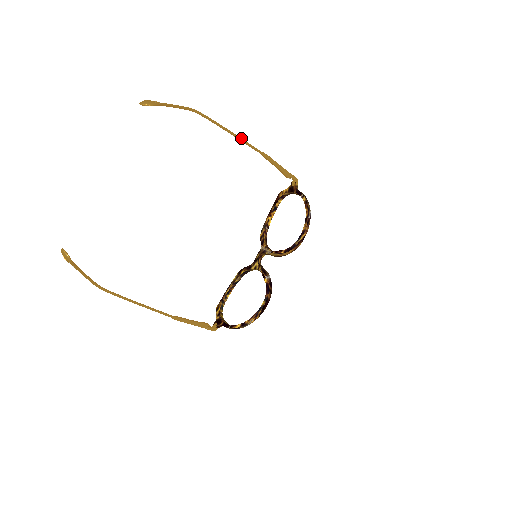
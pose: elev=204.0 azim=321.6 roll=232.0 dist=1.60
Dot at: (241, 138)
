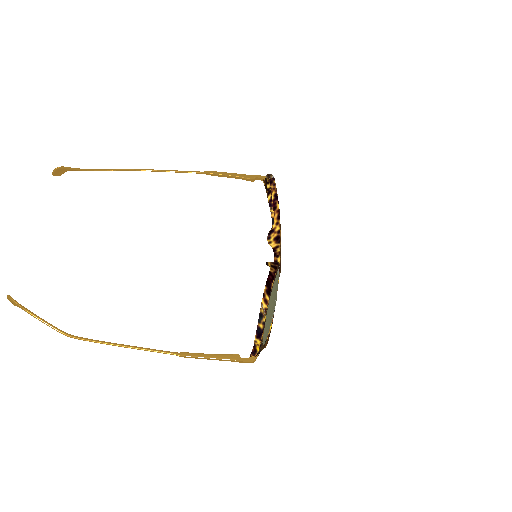
Dot at: (174, 170)
